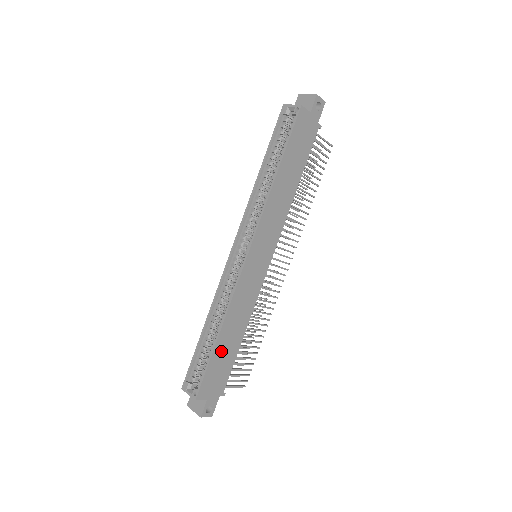
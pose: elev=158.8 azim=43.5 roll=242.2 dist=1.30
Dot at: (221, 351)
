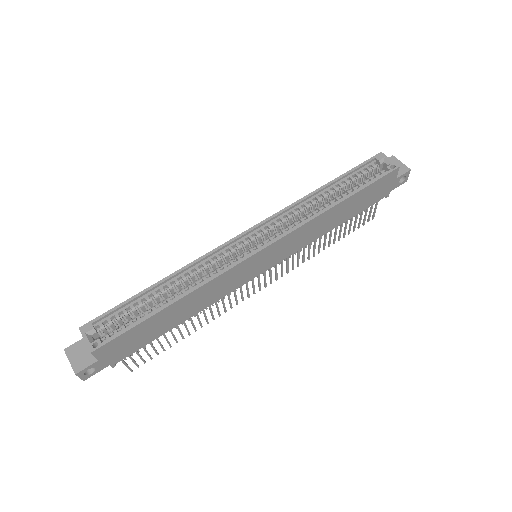
Dot at: (157, 321)
